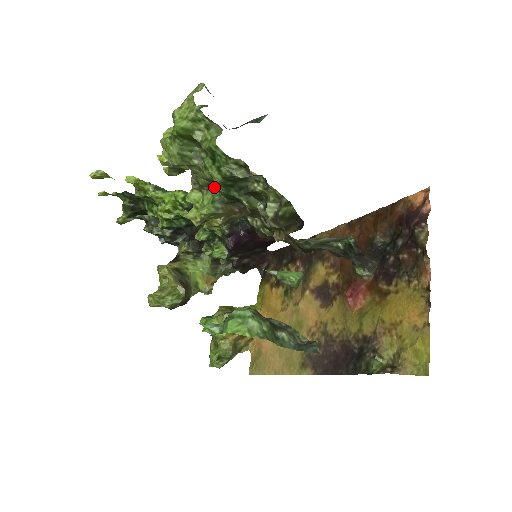
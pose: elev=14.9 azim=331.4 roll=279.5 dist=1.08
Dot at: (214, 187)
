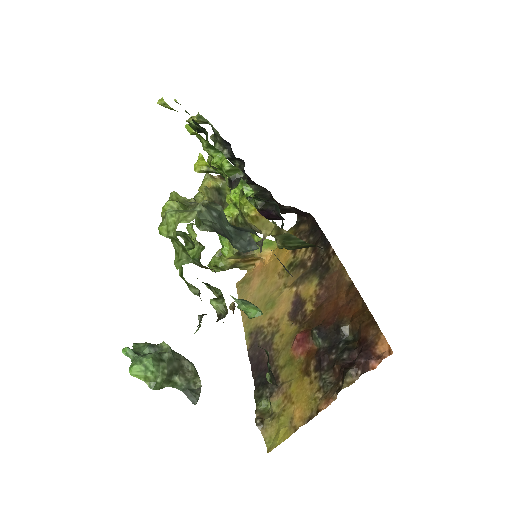
Dot at: (202, 247)
